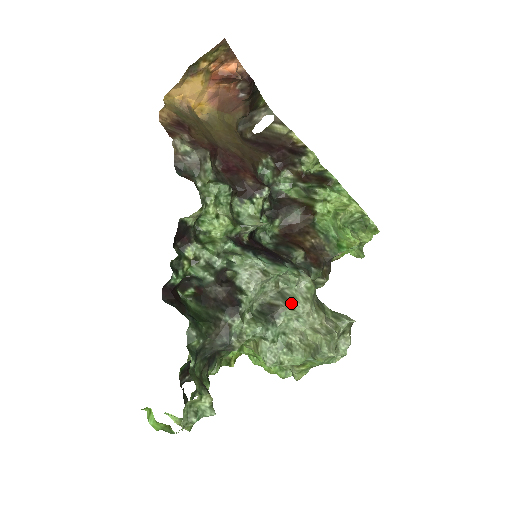
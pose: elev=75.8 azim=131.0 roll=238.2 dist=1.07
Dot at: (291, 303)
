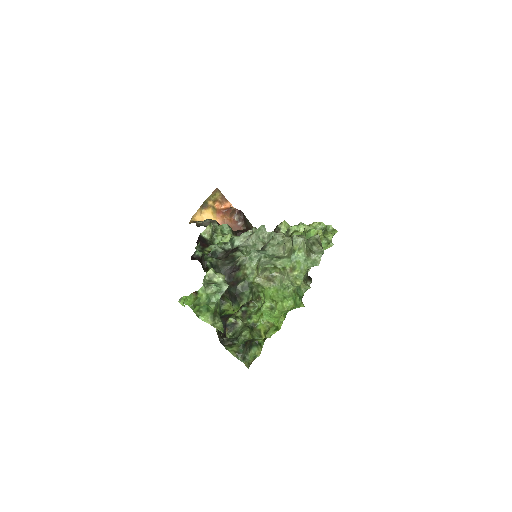
Dot at: (271, 238)
